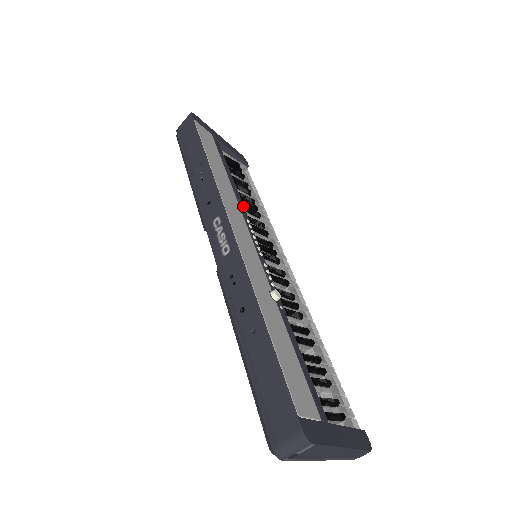
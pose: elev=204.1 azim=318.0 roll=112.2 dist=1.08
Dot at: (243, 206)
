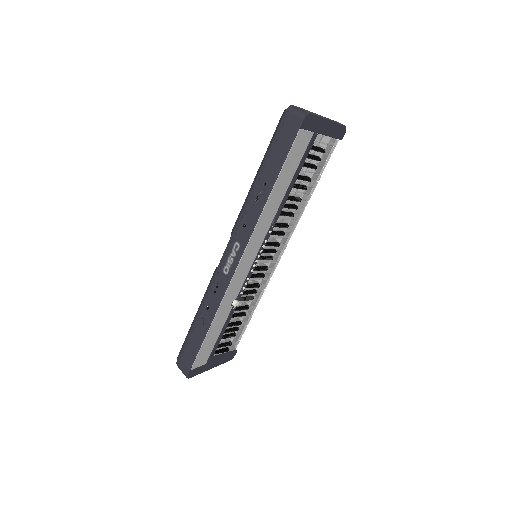
Dot at: occluded
